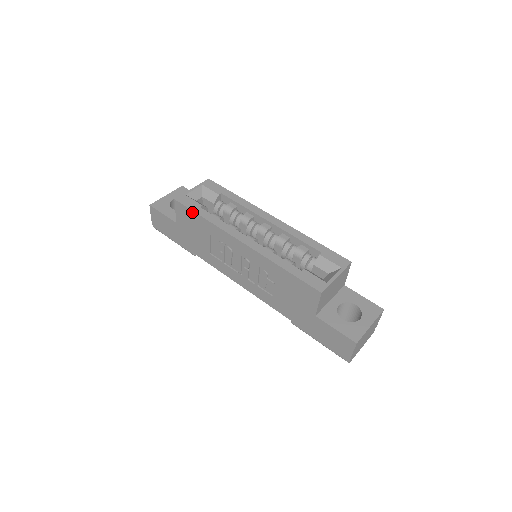
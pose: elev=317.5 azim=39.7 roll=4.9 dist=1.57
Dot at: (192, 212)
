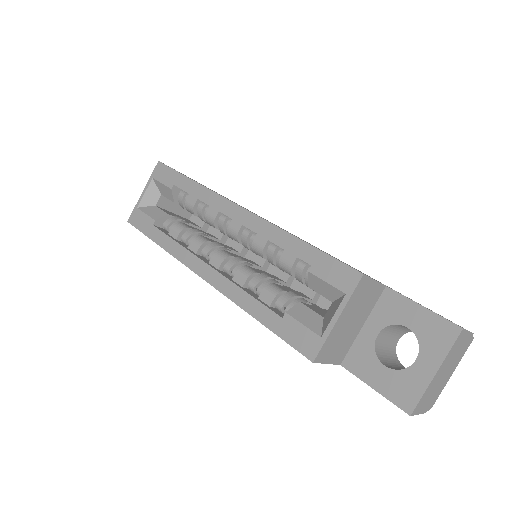
Dot at: (148, 236)
